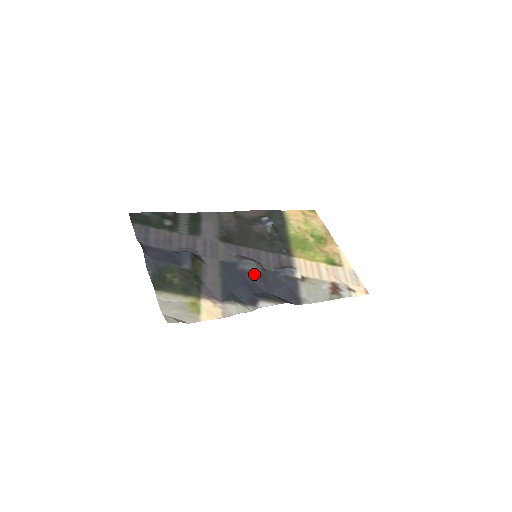
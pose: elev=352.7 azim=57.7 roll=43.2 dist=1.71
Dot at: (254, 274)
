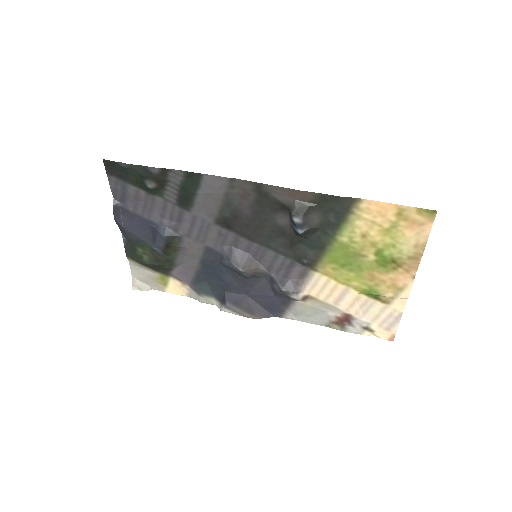
Dot at: (240, 275)
